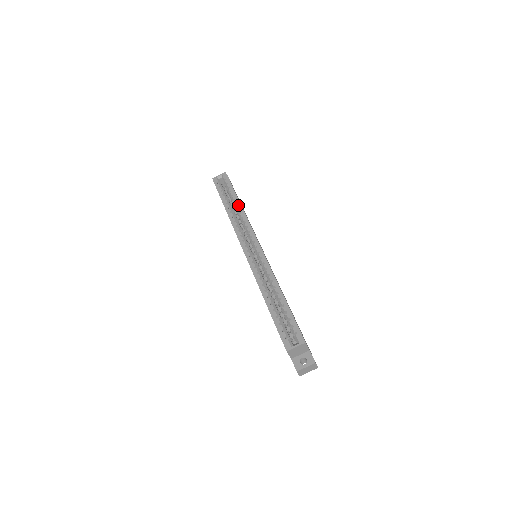
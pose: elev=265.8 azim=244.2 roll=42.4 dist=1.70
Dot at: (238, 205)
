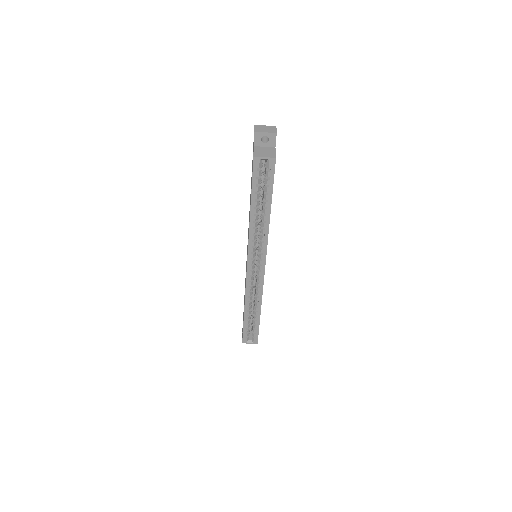
Dot at: (266, 218)
